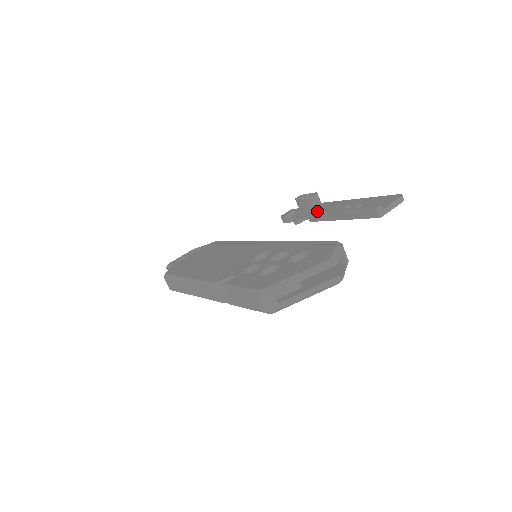
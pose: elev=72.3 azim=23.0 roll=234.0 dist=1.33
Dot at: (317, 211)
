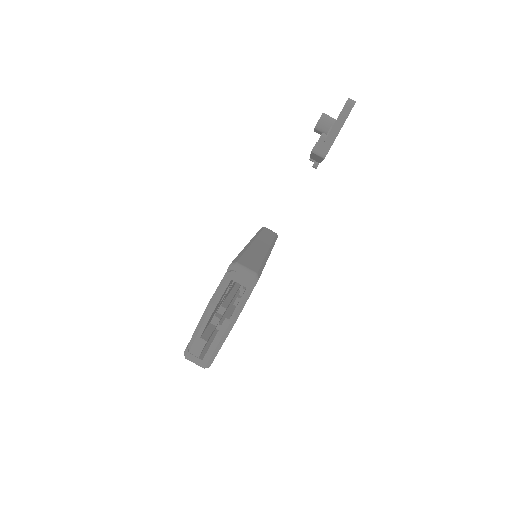
Dot at: occluded
